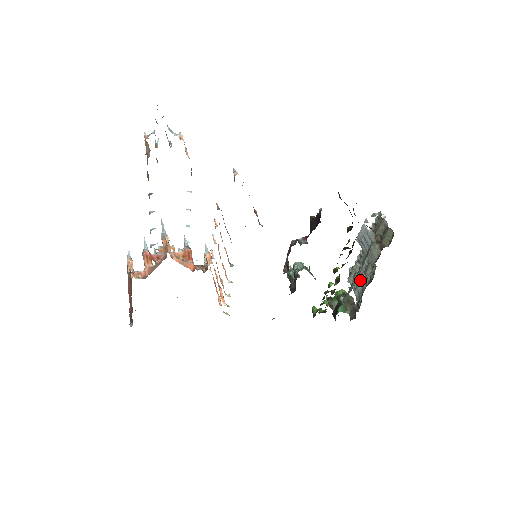
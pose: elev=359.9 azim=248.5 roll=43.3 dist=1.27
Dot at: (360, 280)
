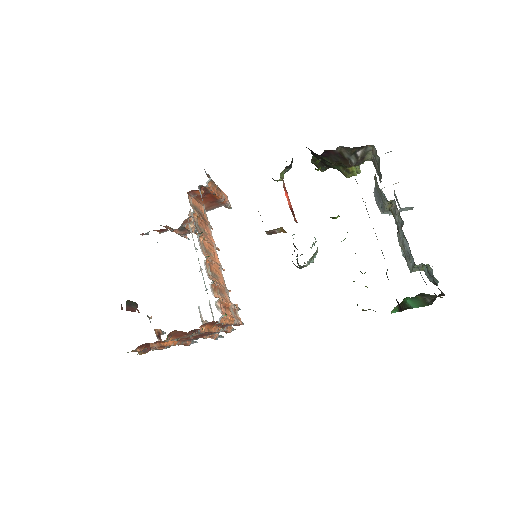
Dot at: occluded
